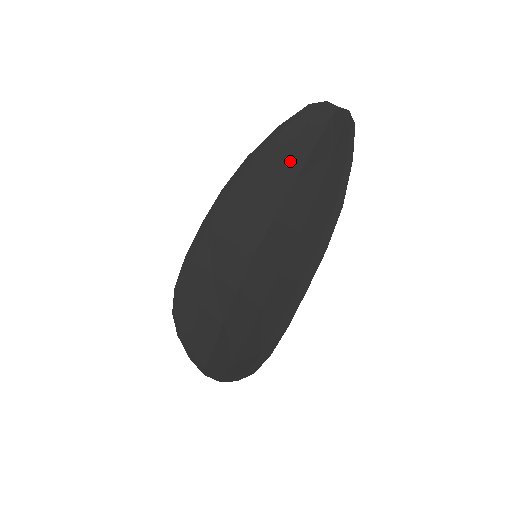
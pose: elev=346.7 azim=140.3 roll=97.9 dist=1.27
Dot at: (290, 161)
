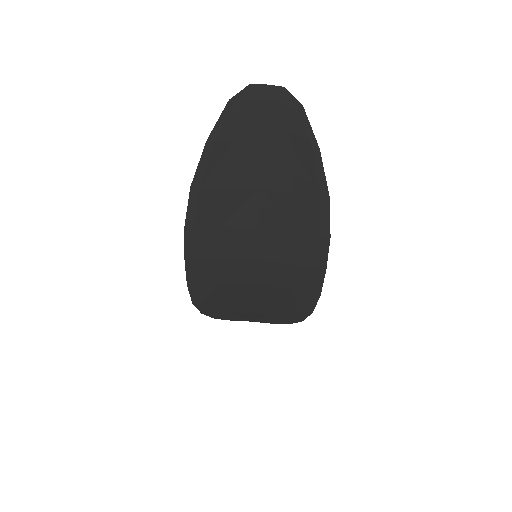
Dot at: (243, 171)
